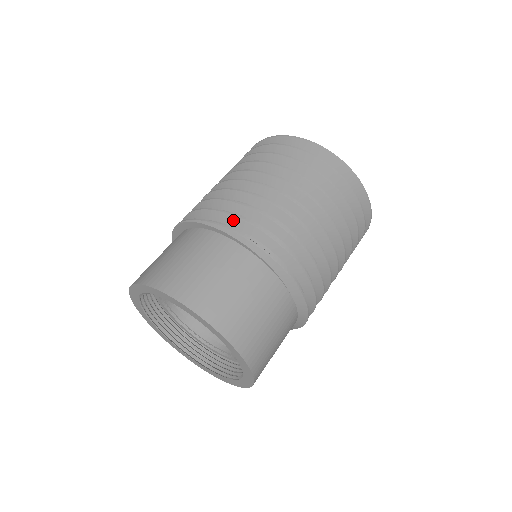
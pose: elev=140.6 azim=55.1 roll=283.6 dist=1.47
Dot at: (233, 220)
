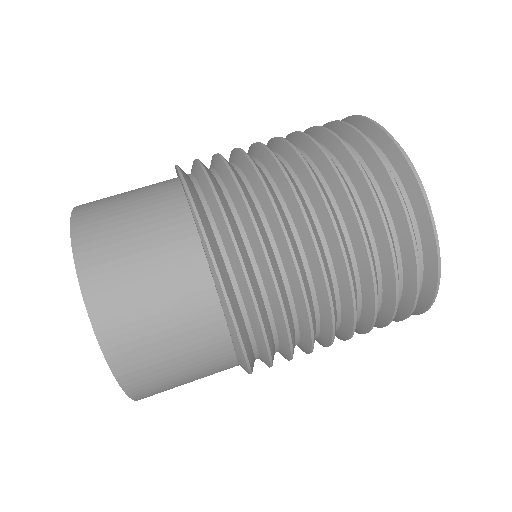
Dot at: (231, 247)
